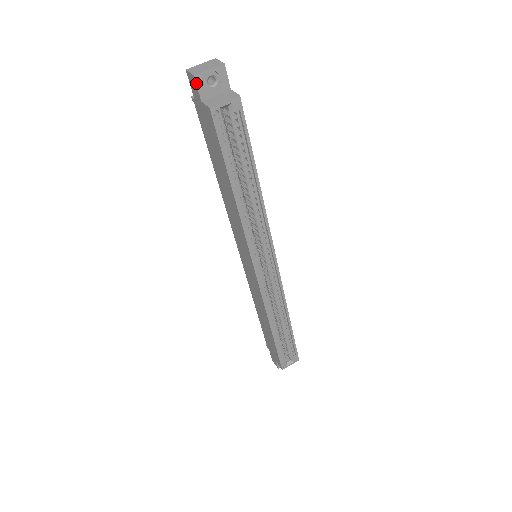
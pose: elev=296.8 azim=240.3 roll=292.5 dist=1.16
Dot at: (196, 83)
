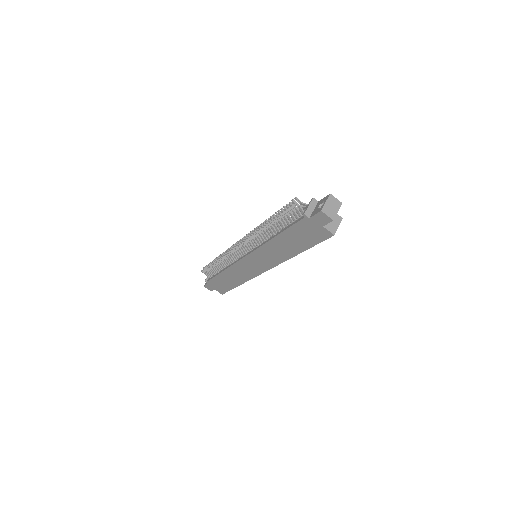
Dot at: occluded
